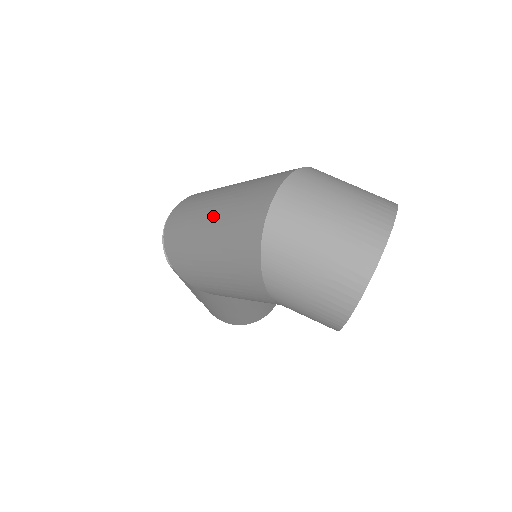
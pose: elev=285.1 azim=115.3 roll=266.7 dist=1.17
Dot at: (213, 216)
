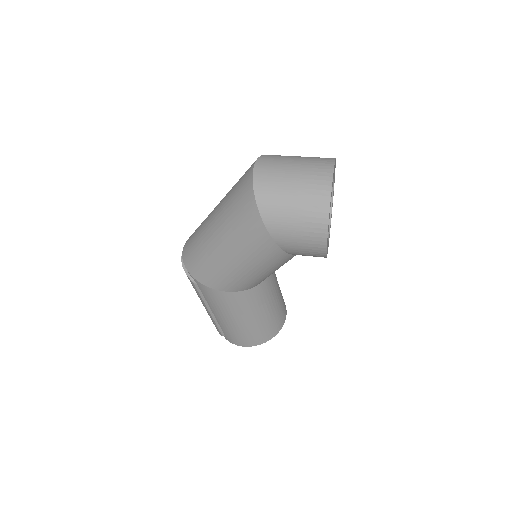
Dot at: (217, 212)
